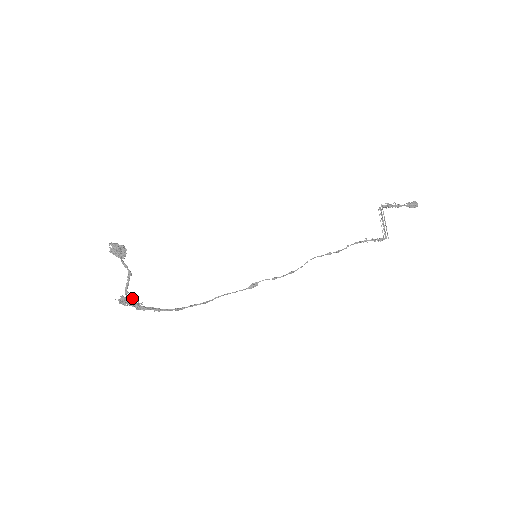
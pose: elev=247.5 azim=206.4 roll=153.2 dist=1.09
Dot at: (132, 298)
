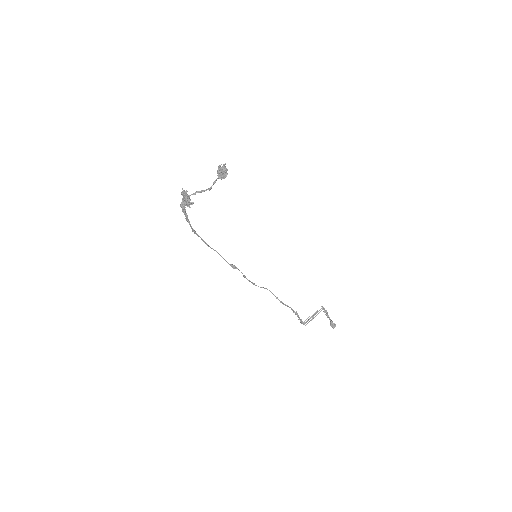
Dot at: occluded
